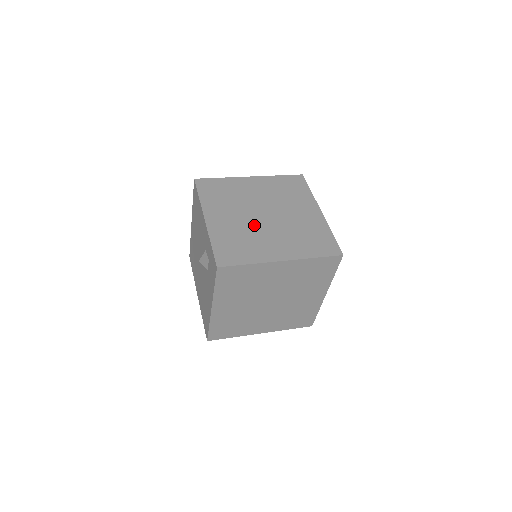
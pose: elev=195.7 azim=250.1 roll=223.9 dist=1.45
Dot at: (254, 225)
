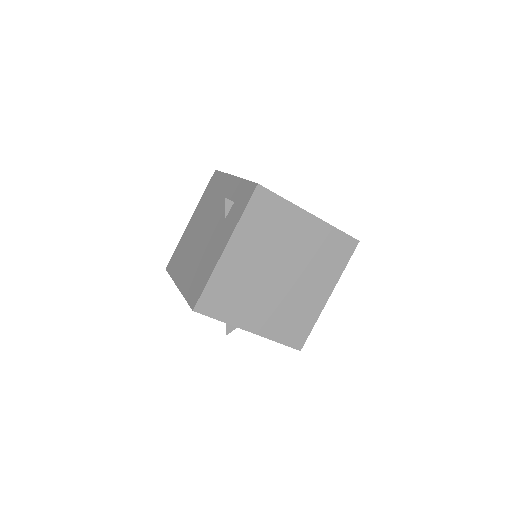
Dot at: occluded
